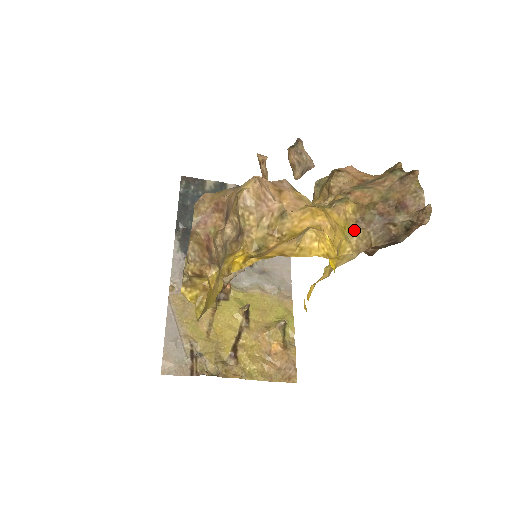
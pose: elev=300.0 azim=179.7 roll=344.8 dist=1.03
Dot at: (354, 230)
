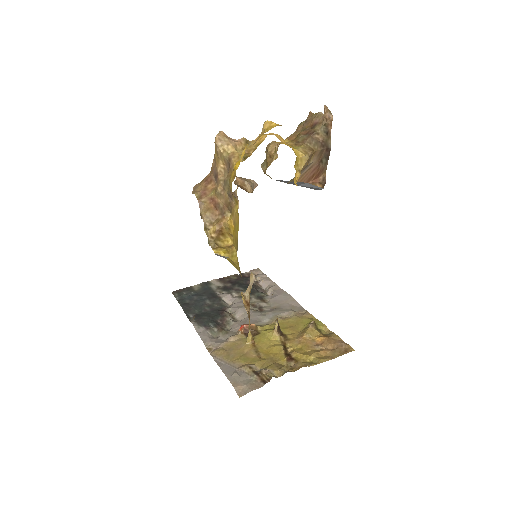
Dot at: (297, 147)
